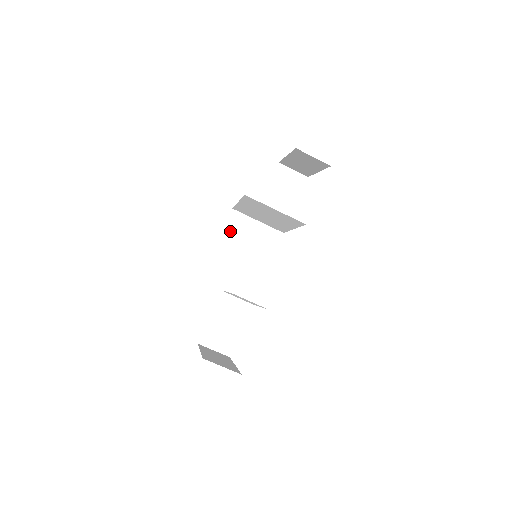
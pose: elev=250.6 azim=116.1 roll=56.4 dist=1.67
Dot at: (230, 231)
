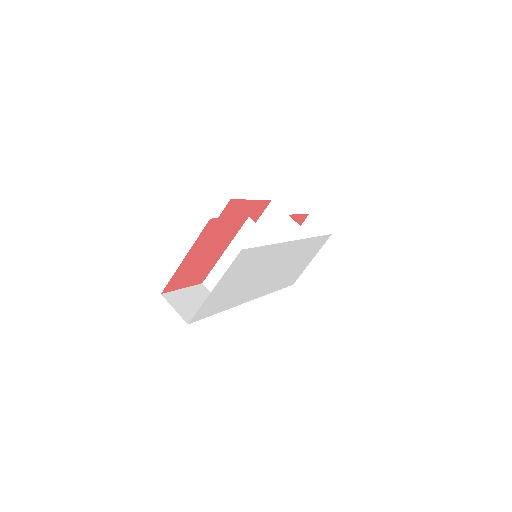
Dot at: occluded
